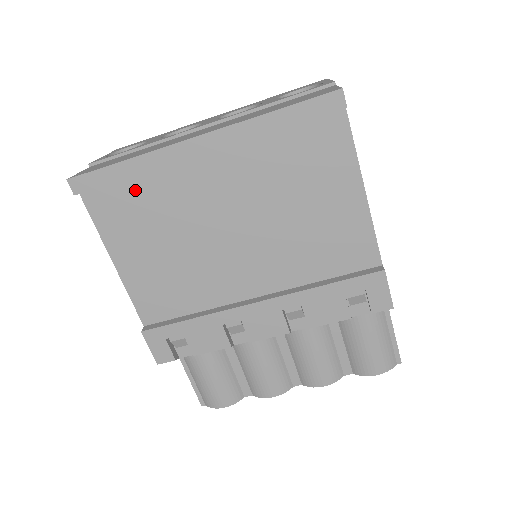
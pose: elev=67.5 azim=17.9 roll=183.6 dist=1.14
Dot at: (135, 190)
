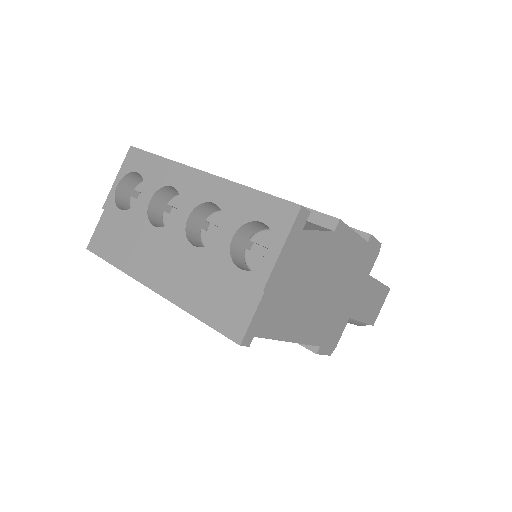
Dot at: occluded
